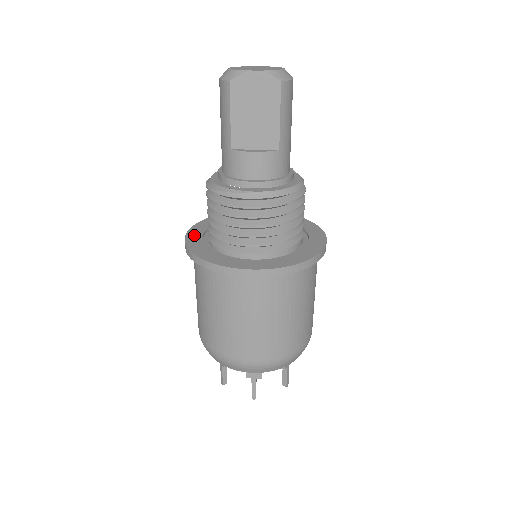
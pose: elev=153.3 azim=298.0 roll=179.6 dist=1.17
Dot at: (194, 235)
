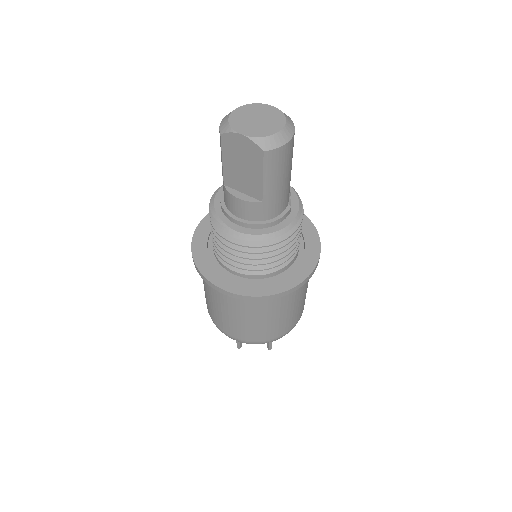
Dot at: (209, 221)
